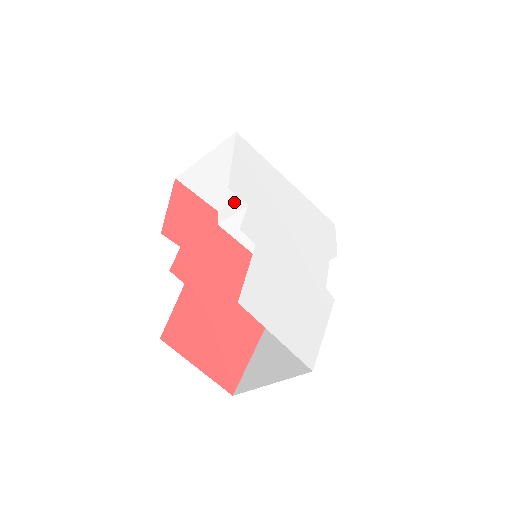
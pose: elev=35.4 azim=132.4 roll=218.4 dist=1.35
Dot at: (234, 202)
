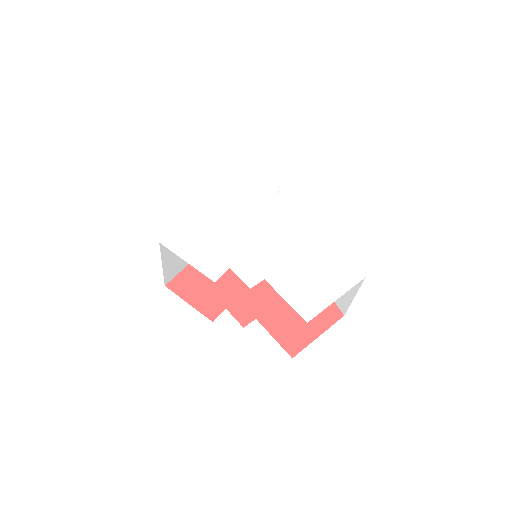
Dot at: occluded
